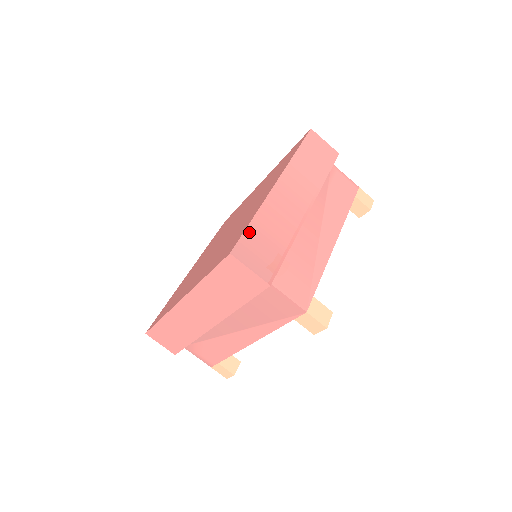
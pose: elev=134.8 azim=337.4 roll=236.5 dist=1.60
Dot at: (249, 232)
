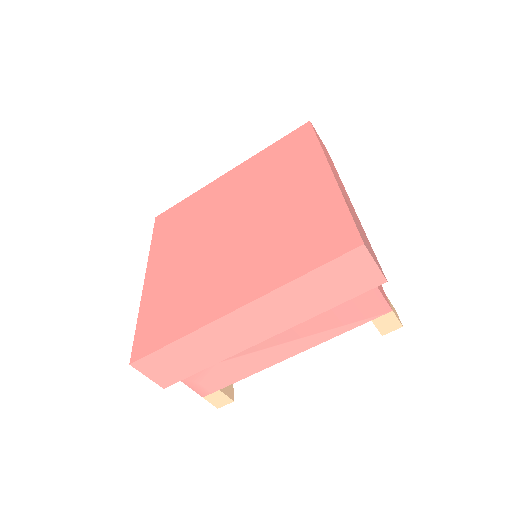
Dot at: (355, 221)
